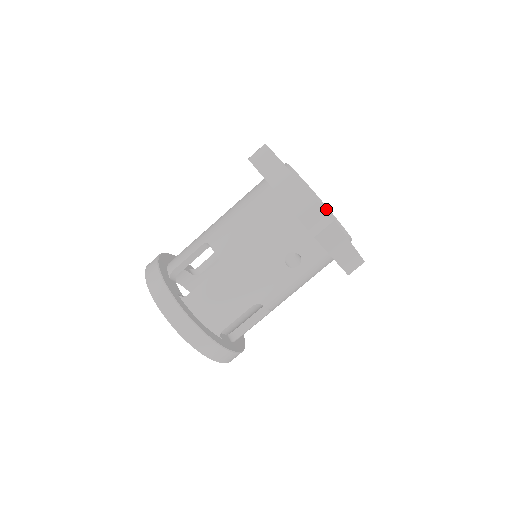
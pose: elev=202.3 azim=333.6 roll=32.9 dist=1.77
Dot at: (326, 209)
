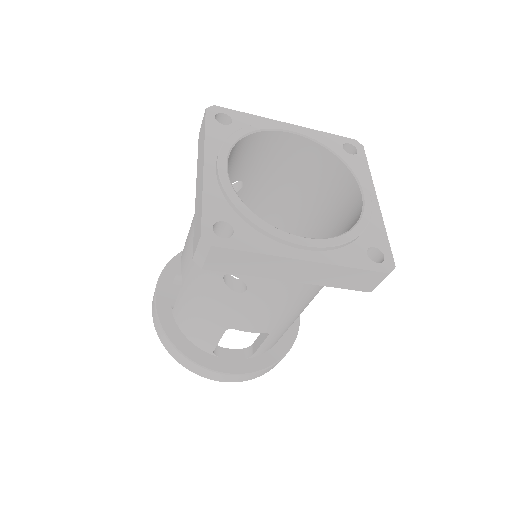
Dot at: (240, 214)
